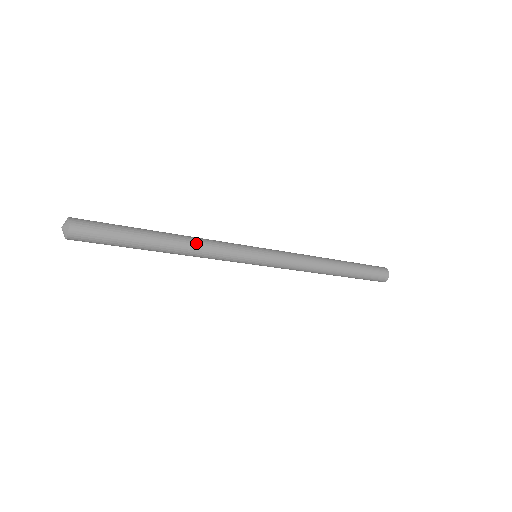
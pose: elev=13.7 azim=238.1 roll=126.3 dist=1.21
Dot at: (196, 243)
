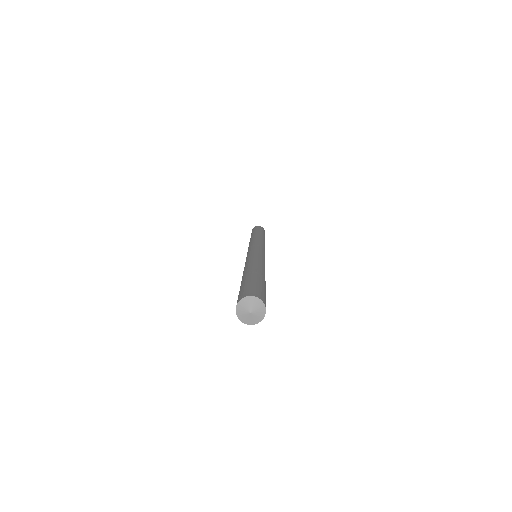
Dot at: occluded
